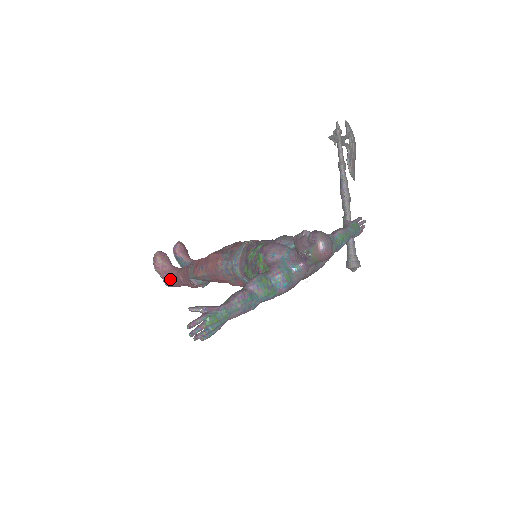
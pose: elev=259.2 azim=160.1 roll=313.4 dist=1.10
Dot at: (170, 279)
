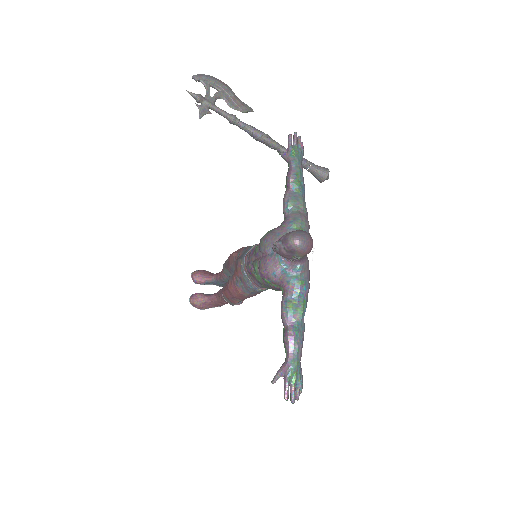
Dot at: (218, 305)
